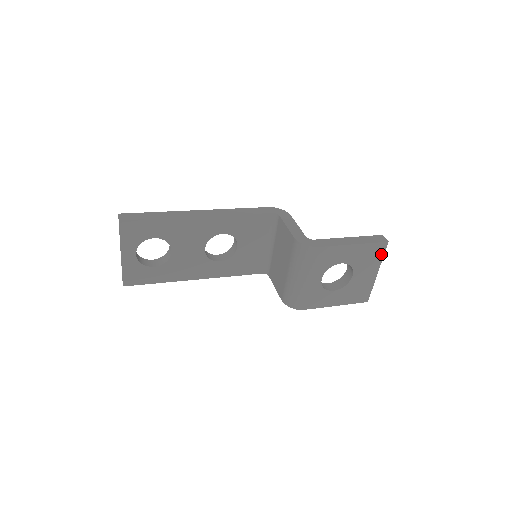
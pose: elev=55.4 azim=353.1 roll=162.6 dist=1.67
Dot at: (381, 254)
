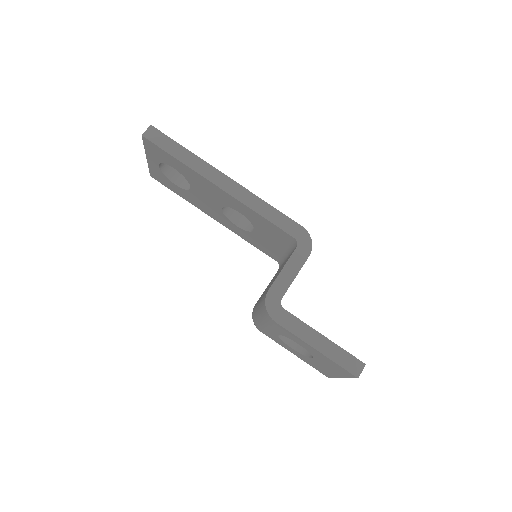
Dot at: (348, 375)
